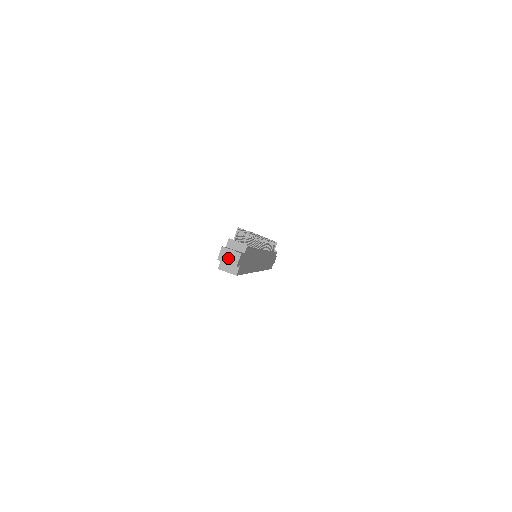
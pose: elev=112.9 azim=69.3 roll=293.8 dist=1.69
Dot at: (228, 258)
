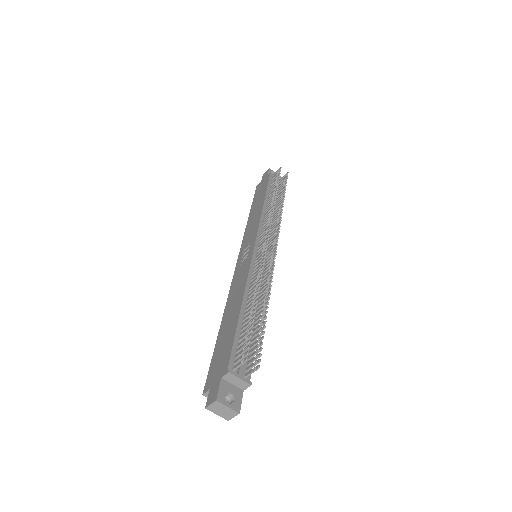
Dot at: (220, 412)
